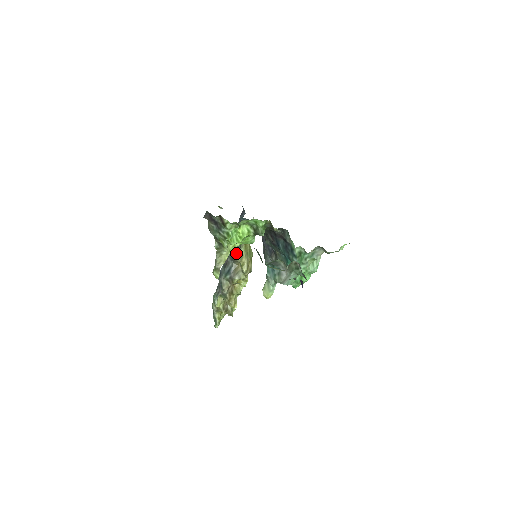
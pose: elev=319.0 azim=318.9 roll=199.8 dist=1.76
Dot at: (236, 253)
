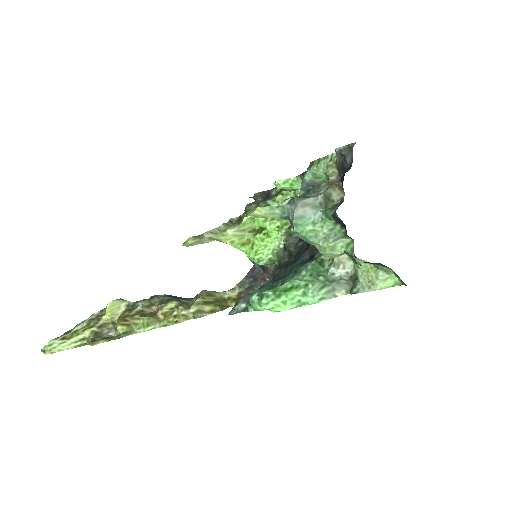
Dot at: (210, 291)
